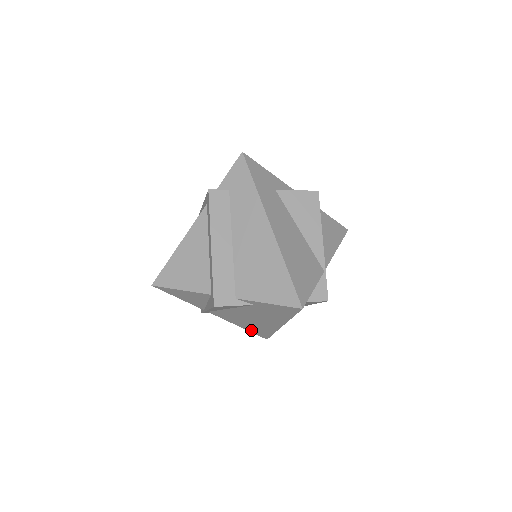
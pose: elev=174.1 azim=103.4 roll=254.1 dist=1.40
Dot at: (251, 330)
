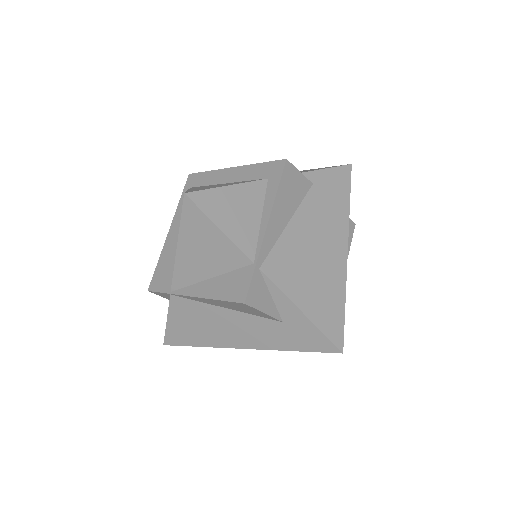
Dot at: (319, 317)
